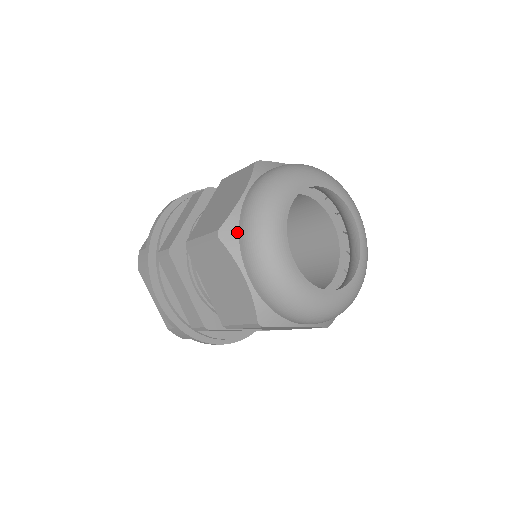
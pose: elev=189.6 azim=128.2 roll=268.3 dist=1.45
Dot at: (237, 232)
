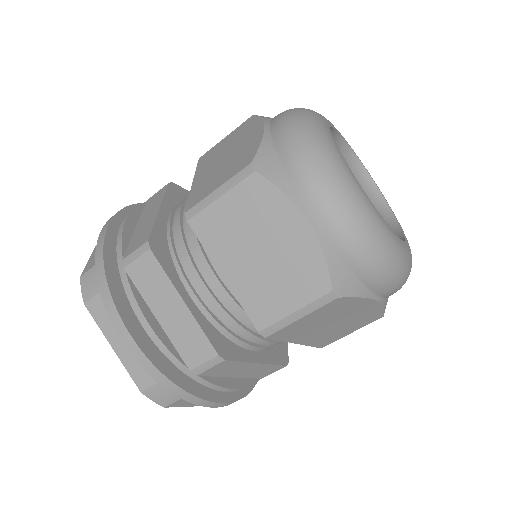
Dot at: (278, 162)
